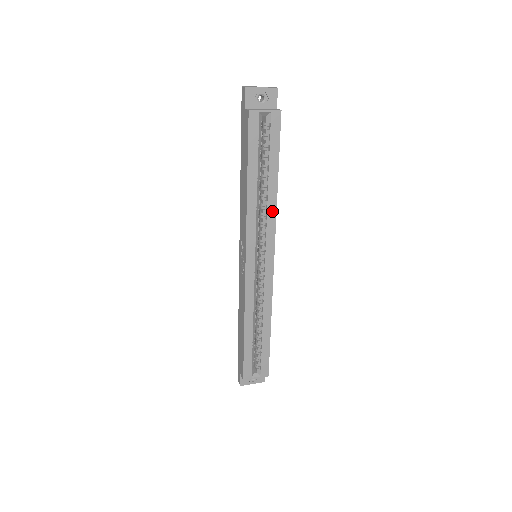
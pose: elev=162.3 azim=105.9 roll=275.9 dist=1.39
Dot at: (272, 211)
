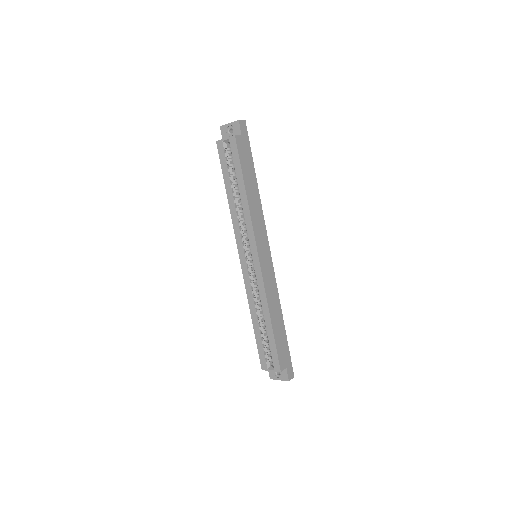
Dot at: (247, 215)
